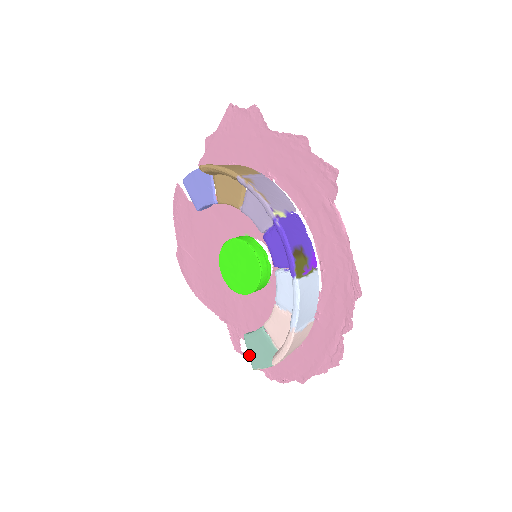
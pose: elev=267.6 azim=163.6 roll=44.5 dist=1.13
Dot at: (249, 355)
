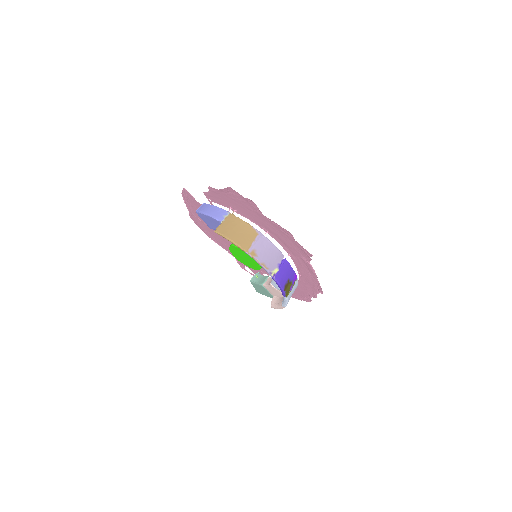
Dot at: occluded
